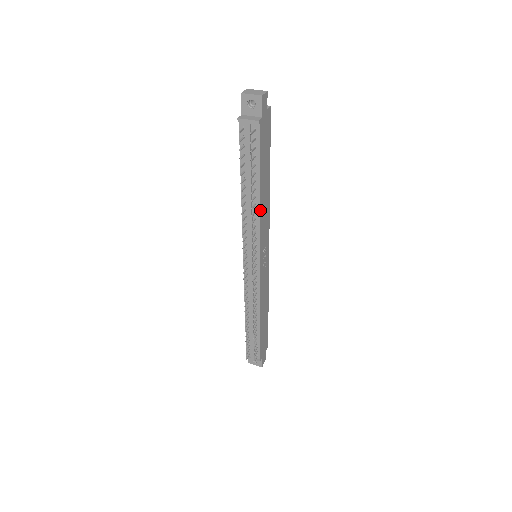
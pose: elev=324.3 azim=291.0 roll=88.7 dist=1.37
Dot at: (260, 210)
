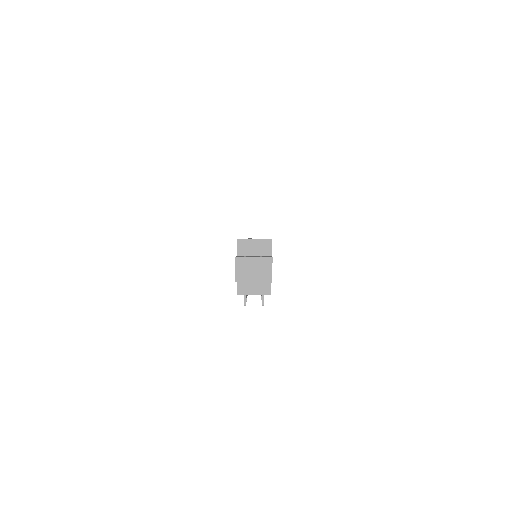
Dot at: occluded
